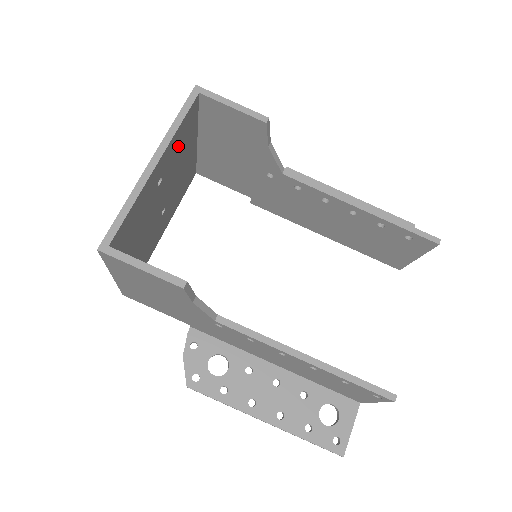
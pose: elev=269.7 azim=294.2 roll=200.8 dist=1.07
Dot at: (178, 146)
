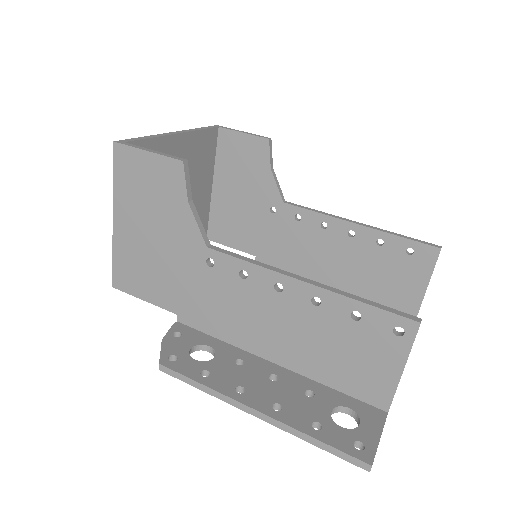
Dot at: (196, 155)
